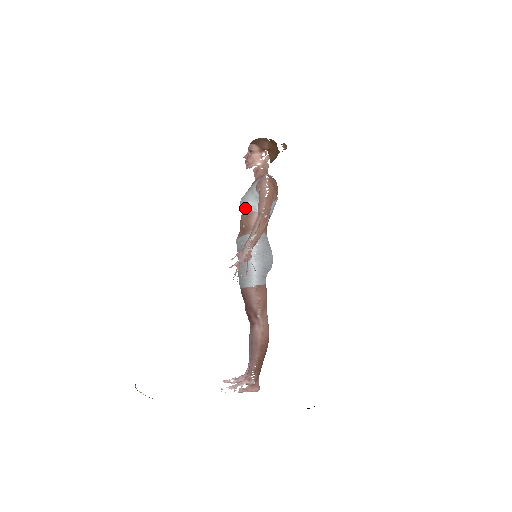
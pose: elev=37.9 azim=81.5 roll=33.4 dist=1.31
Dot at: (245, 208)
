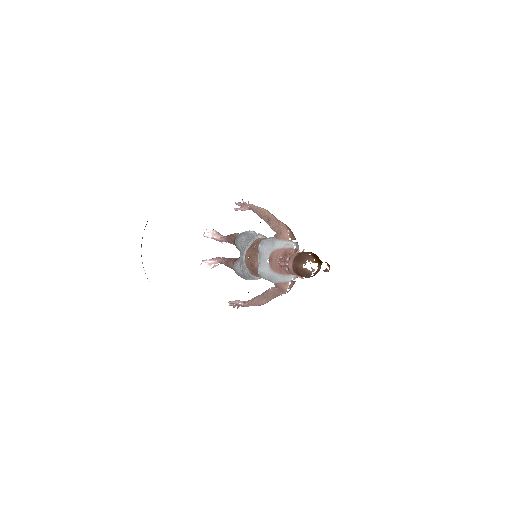
Dot at: occluded
